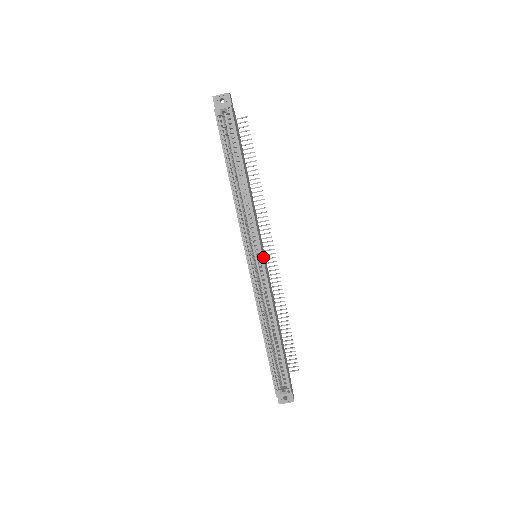
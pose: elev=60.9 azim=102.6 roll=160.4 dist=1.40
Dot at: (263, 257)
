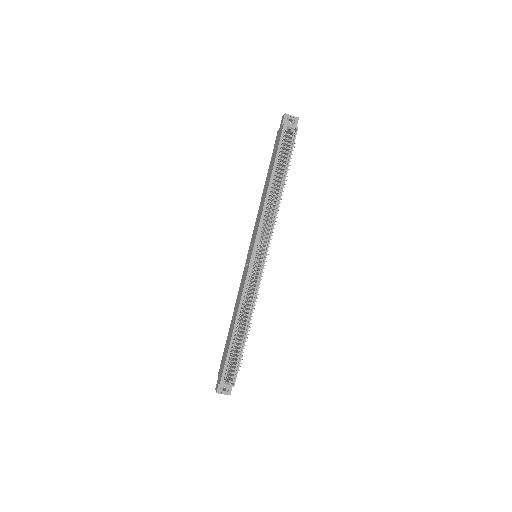
Dot at: (265, 259)
